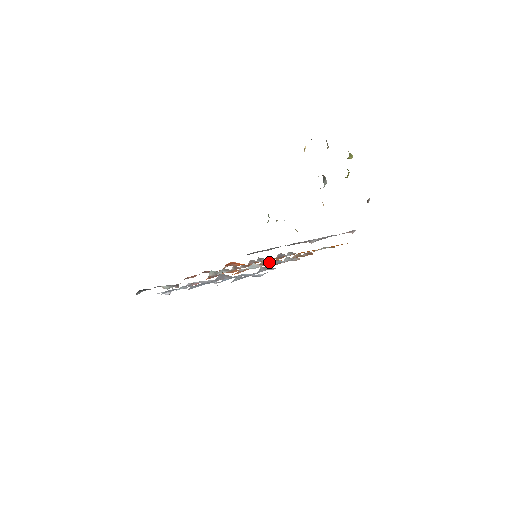
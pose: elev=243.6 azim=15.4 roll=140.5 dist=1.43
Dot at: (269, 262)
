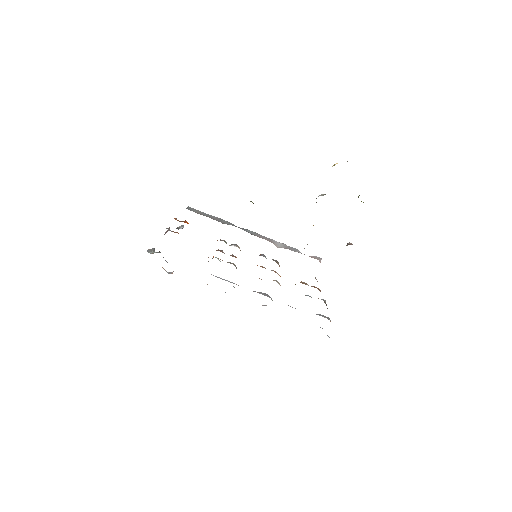
Dot at: (263, 267)
